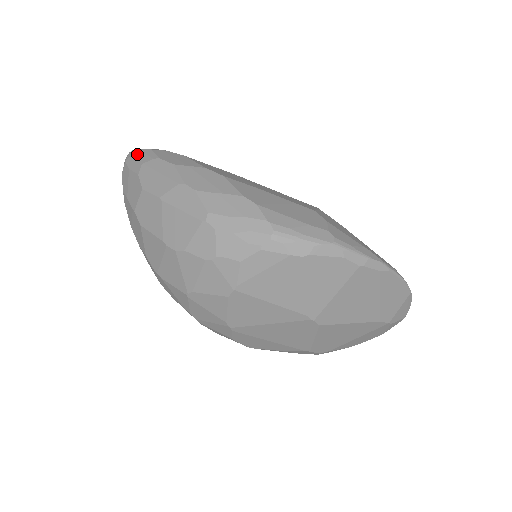
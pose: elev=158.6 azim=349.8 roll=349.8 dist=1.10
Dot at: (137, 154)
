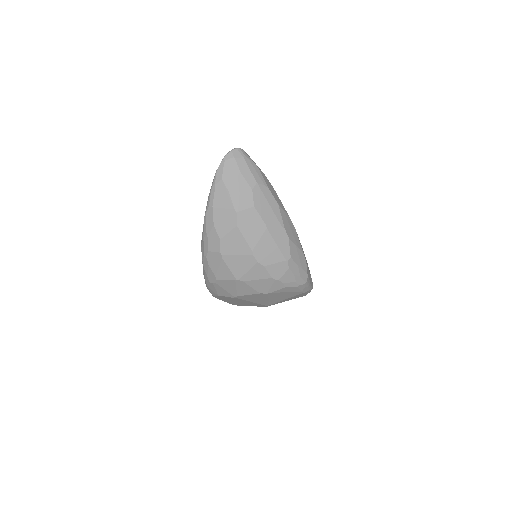
Dot at: (249, 164)
